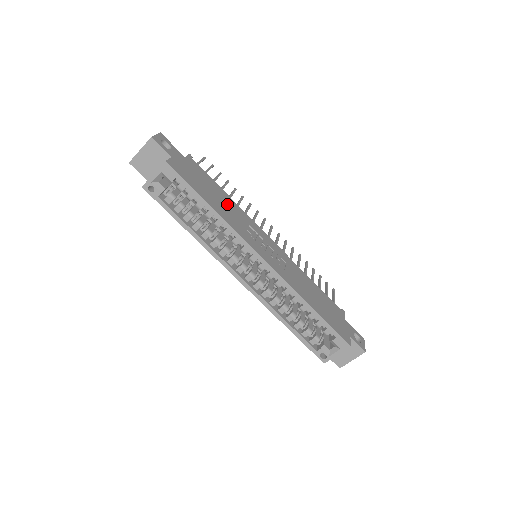
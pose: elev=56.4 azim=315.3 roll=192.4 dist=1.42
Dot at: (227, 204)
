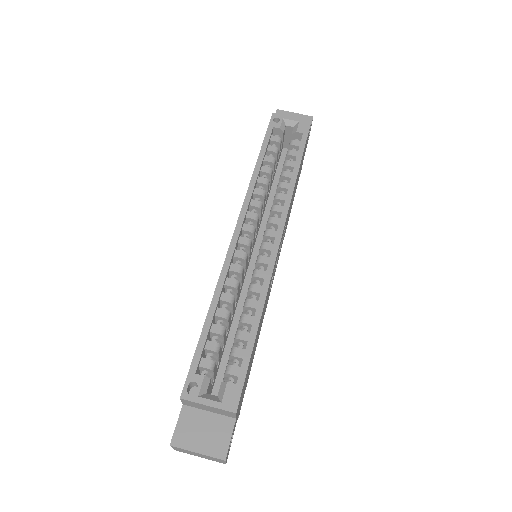
Dot at: occluded
